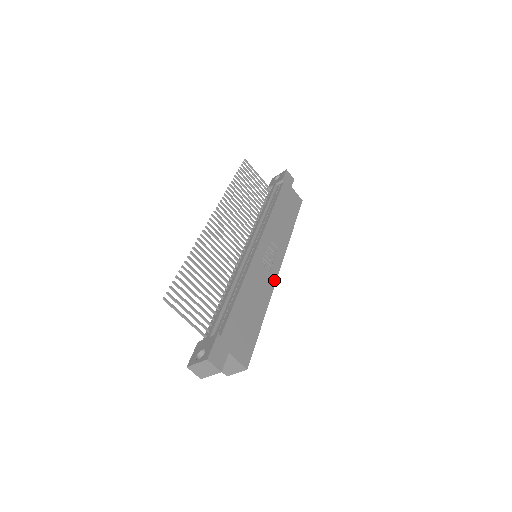
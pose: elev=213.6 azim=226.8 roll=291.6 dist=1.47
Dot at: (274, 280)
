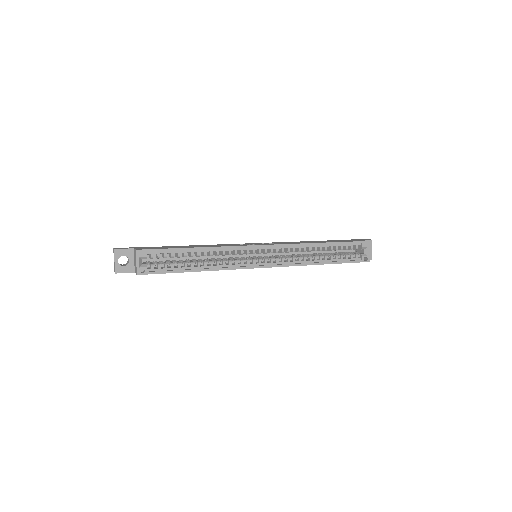
Dot at: (243, 246)
